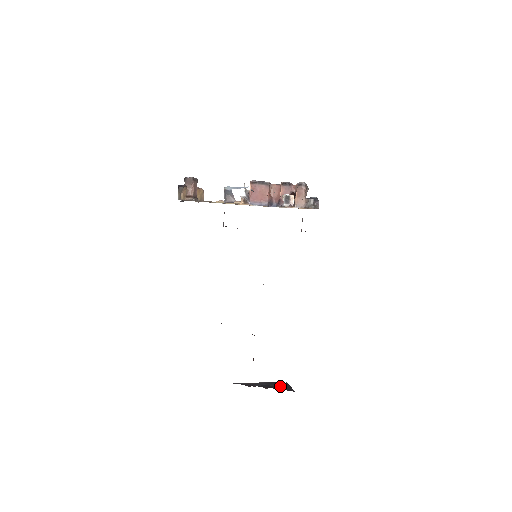
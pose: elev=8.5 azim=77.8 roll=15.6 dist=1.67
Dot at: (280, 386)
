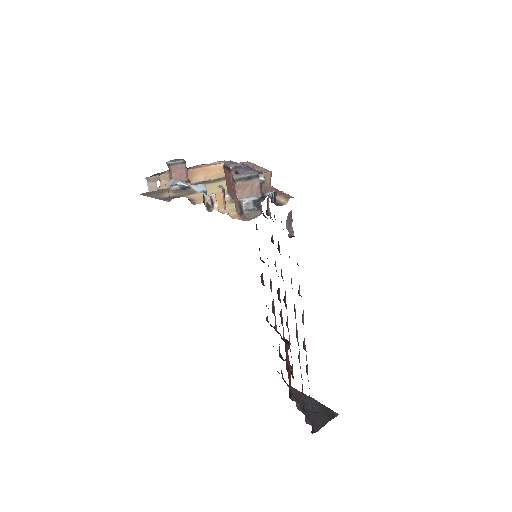
Dot at: (317, 415)
